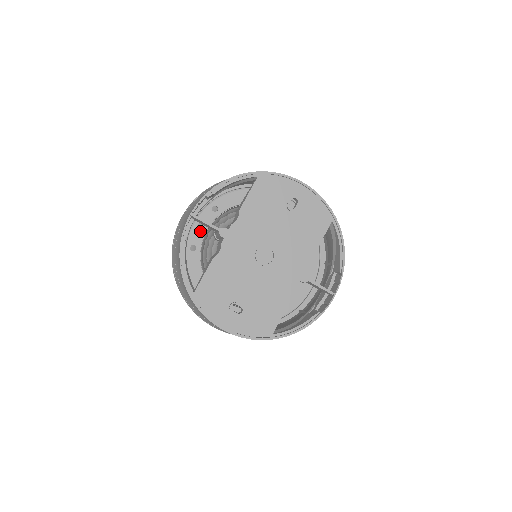
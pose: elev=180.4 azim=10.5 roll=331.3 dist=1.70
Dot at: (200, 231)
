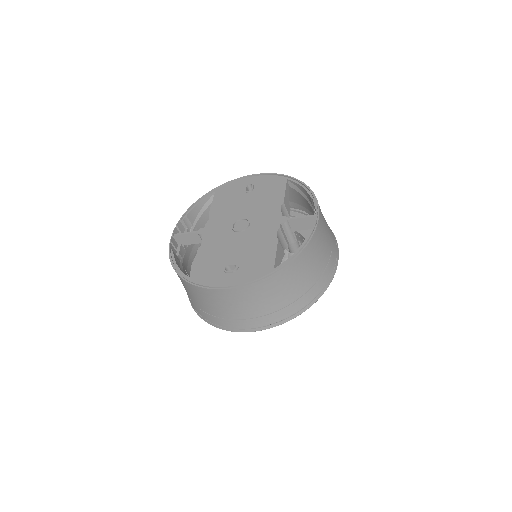
Dot at: occluded
